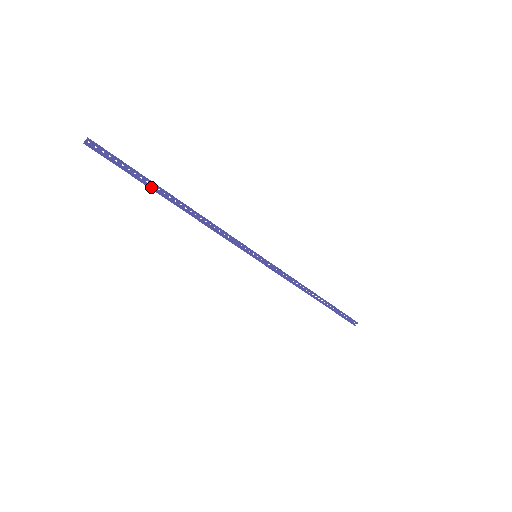
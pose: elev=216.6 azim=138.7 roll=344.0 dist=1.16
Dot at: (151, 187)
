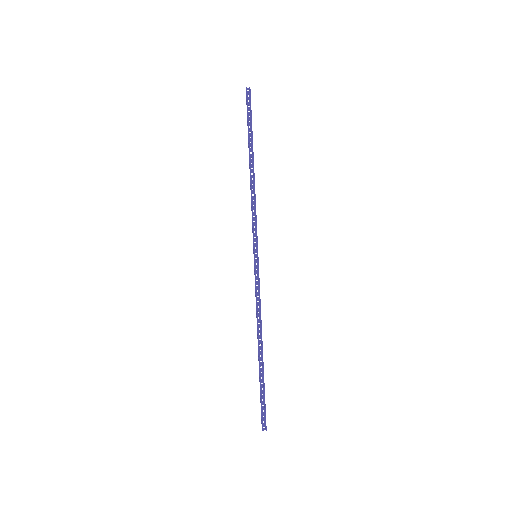
Dot at: (249, 141)
